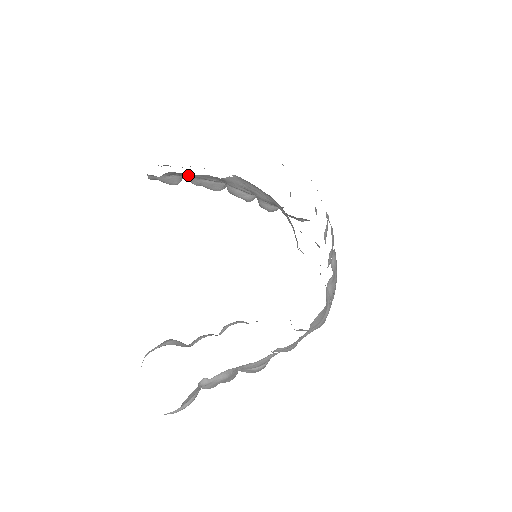
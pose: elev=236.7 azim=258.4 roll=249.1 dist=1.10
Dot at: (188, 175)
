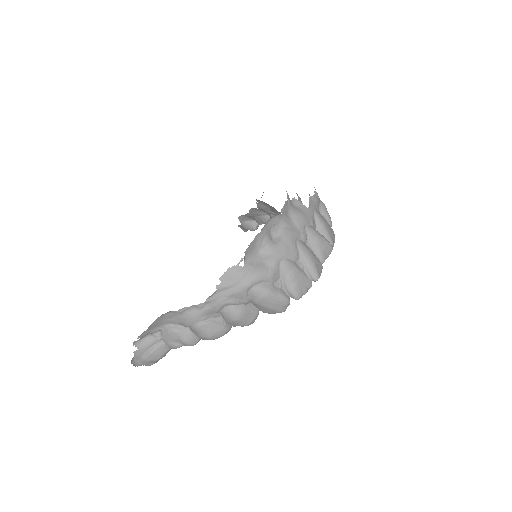
Dot at: (249, 216)
